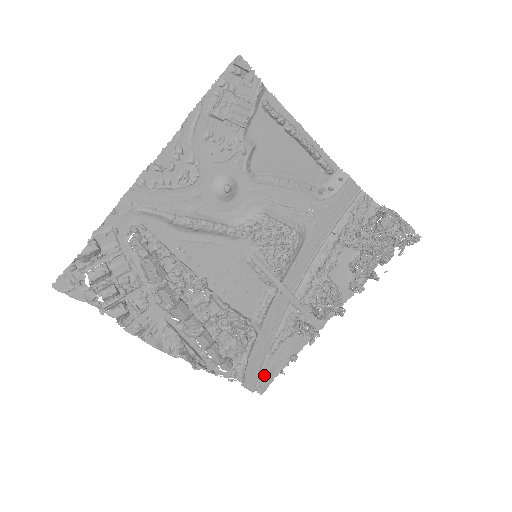
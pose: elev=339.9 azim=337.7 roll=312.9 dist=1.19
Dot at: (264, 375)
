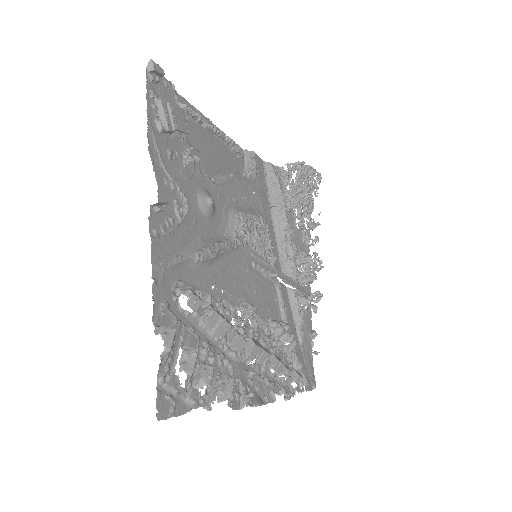
Dot at: (308, 368)
